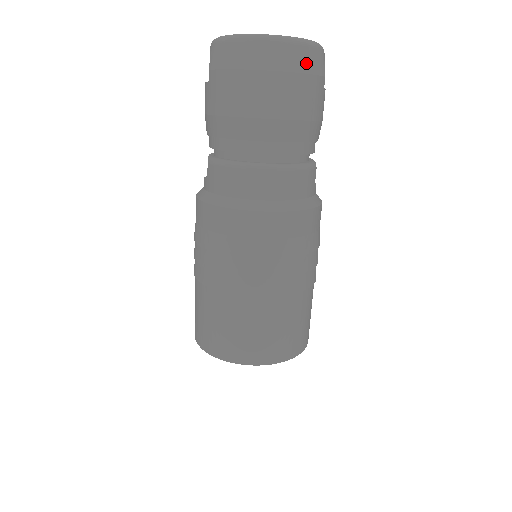
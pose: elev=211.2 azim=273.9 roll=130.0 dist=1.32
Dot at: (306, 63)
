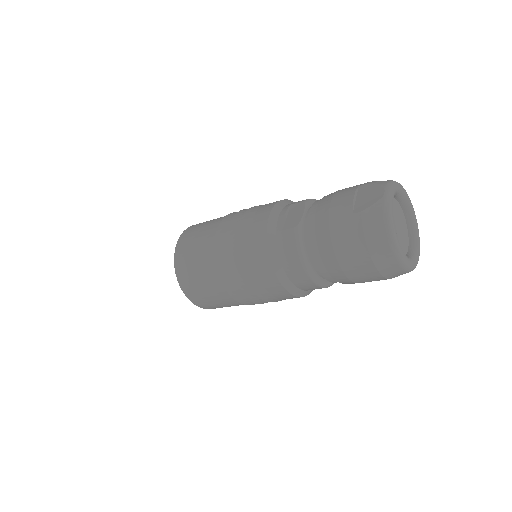
Dot at: (395, 276)
